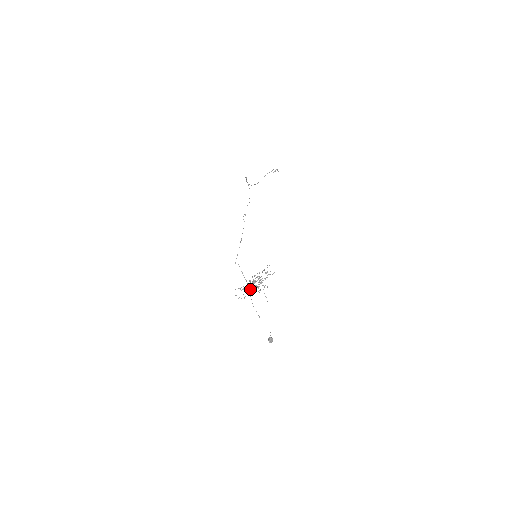
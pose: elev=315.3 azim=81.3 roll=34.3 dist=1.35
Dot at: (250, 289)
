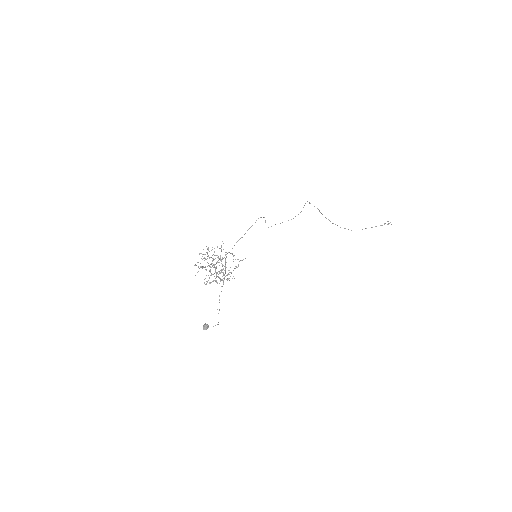
Dot at: occluded
